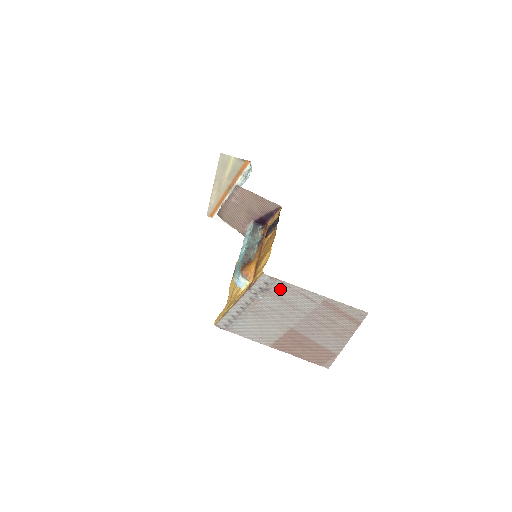
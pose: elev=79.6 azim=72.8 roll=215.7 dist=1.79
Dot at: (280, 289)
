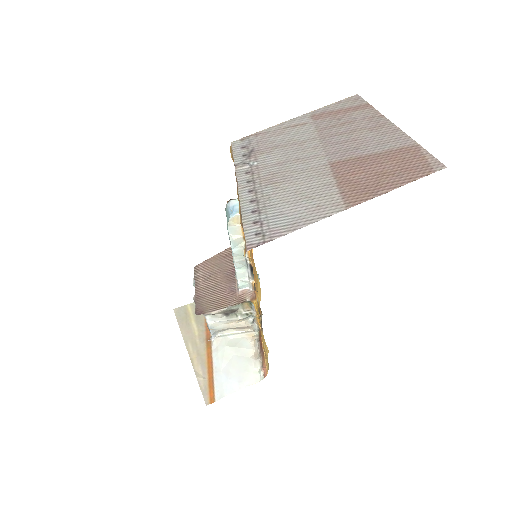
Dot at: (262, 141)
